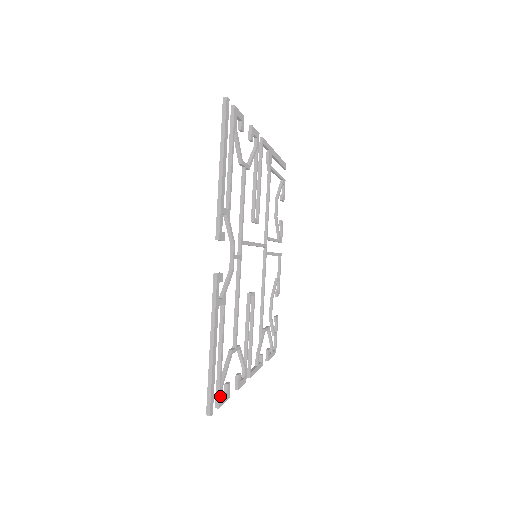
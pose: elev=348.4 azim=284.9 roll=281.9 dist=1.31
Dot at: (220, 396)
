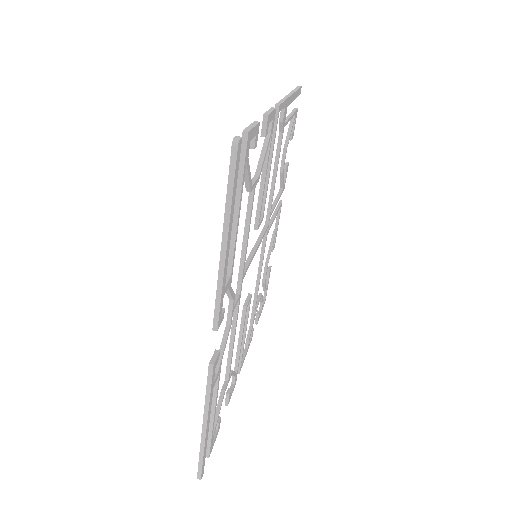
Dot at: (211, 446)
